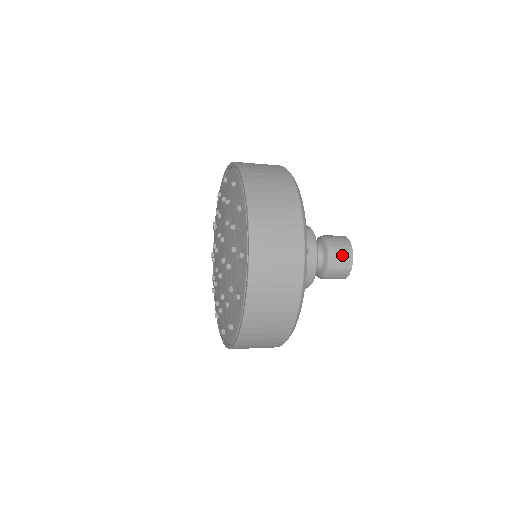
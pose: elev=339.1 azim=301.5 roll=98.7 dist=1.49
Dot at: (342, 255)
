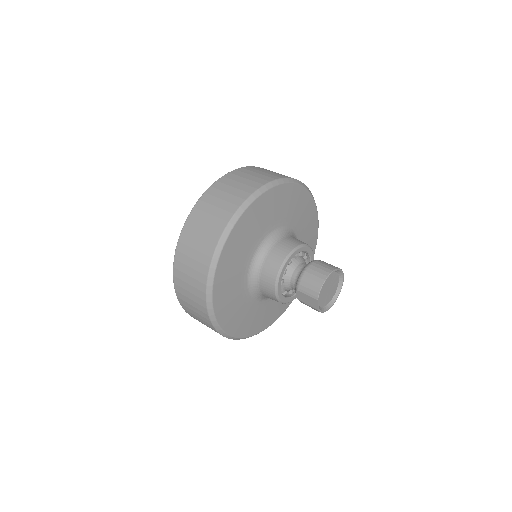
Dot at: (307, 293)
